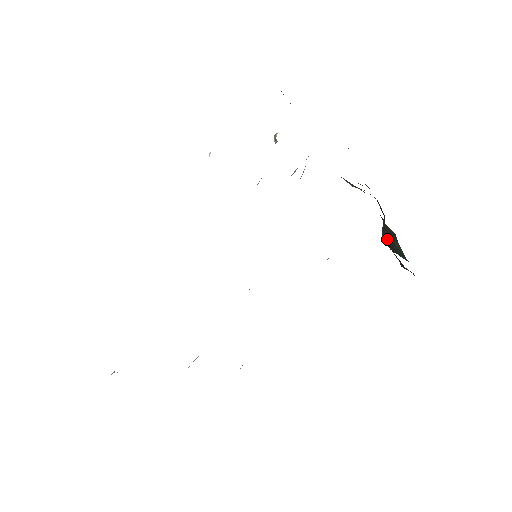
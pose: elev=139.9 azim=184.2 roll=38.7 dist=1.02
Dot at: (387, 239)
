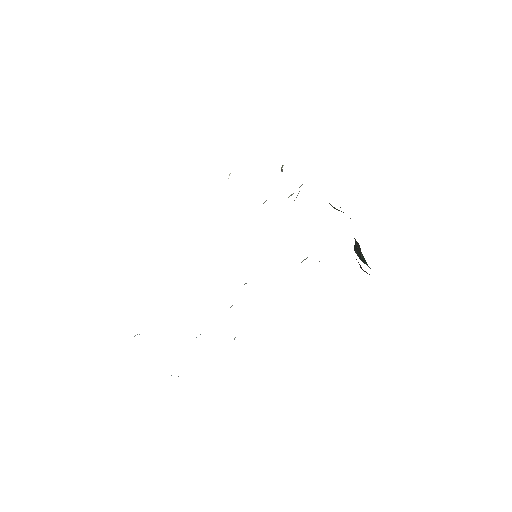
Dot at: (356, 250)
